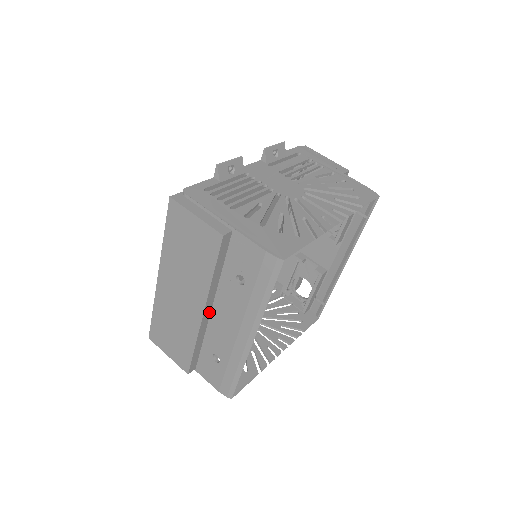
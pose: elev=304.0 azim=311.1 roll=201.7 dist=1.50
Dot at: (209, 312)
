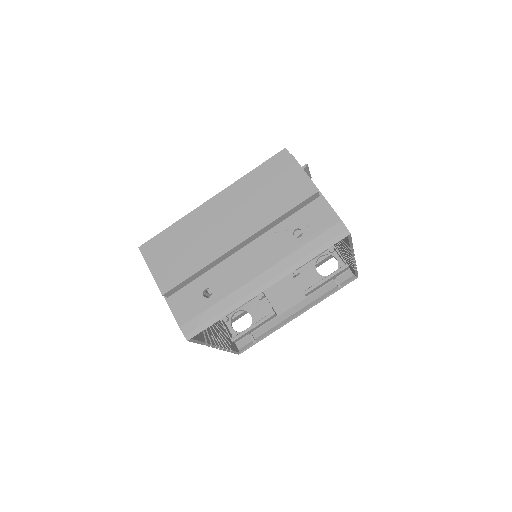
Dot at: (239, 248)
